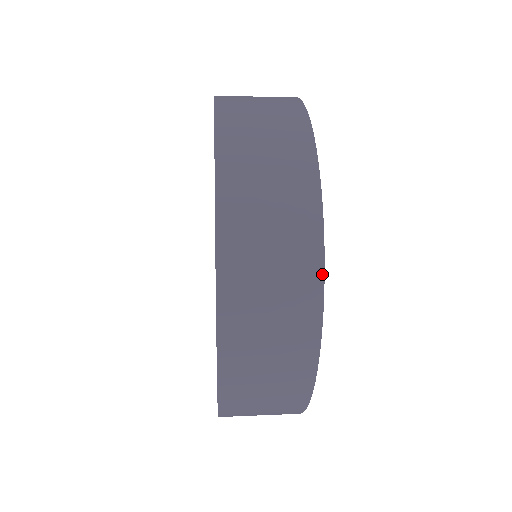
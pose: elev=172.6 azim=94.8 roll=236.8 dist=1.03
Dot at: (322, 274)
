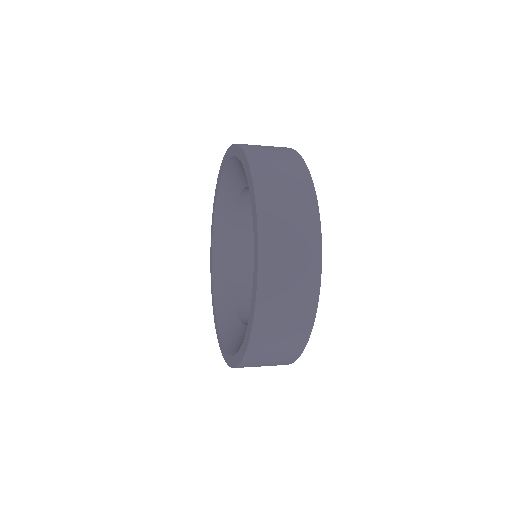
Dot at: (307, 169)
